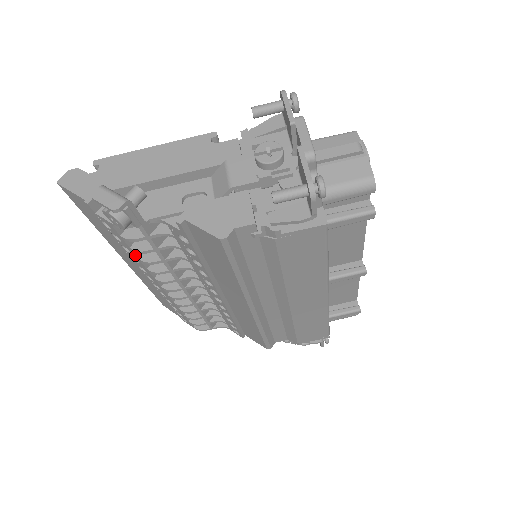
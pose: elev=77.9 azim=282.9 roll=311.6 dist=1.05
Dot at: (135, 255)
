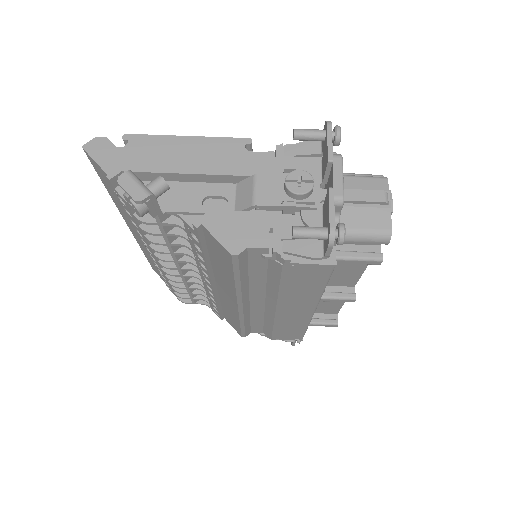
Dot at: (142, 232)
